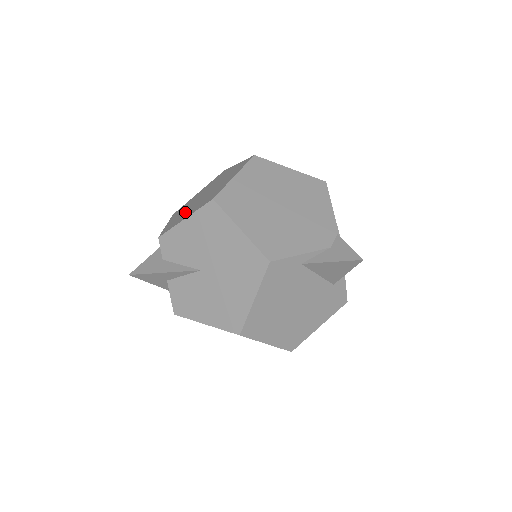
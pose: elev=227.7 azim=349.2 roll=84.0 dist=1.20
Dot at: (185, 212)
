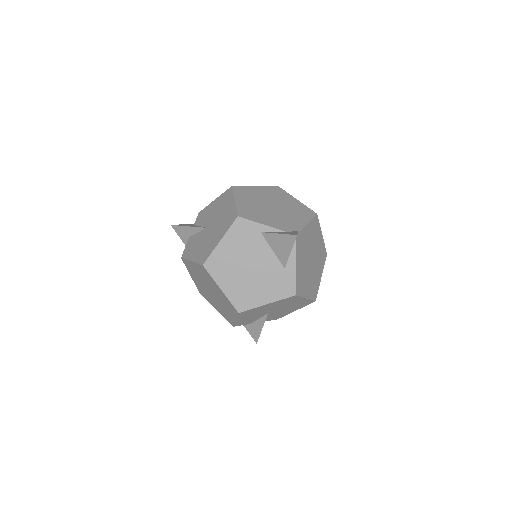
Dot at: occluded
